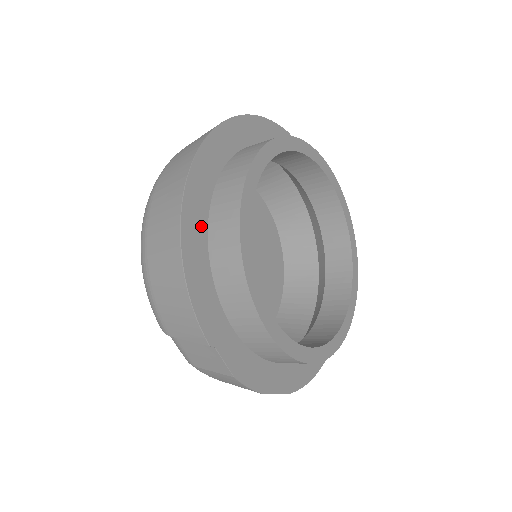
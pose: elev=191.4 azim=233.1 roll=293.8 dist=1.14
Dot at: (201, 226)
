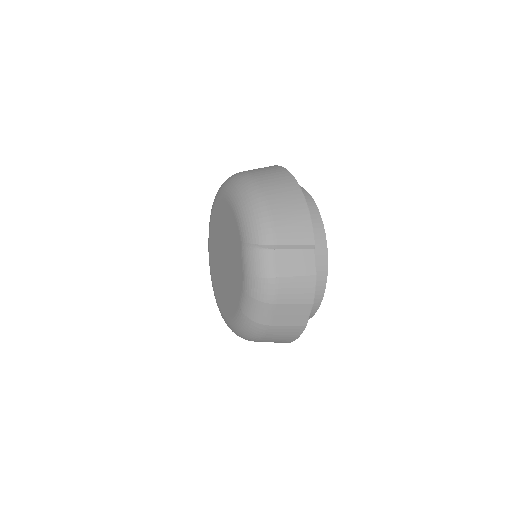
Dot at: occluded
